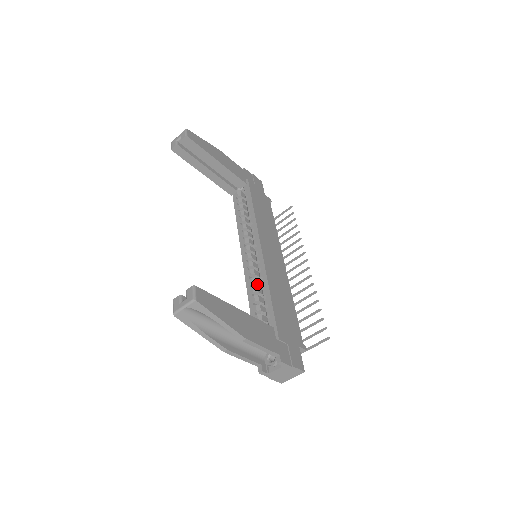
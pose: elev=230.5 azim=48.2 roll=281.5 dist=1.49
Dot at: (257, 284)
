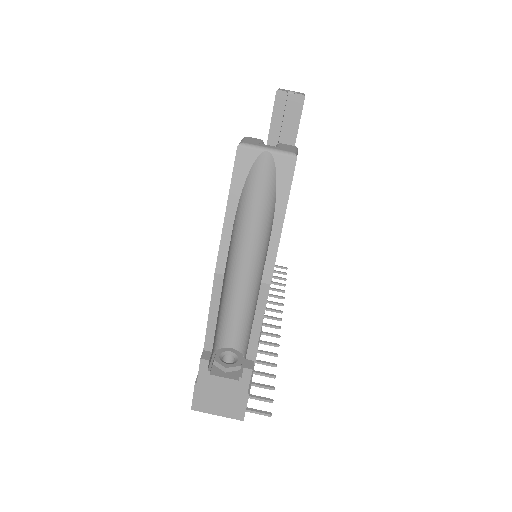
Dot at: occluded
